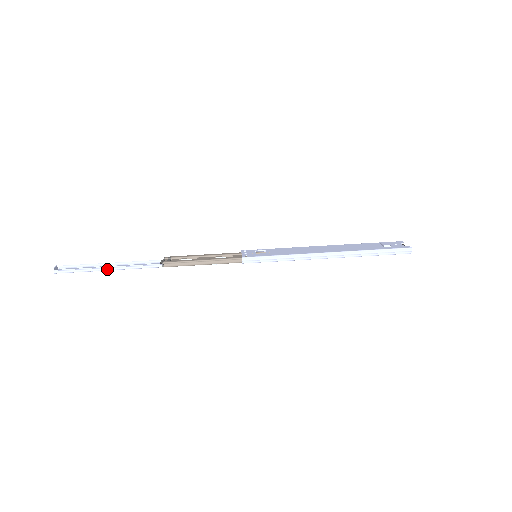
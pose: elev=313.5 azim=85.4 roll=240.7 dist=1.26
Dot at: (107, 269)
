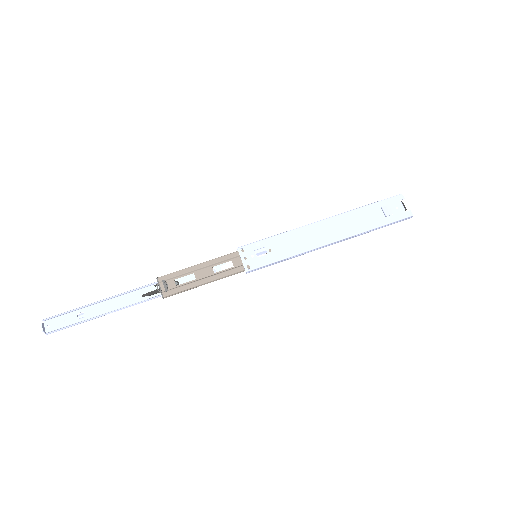
Dot at: (103, 315)
